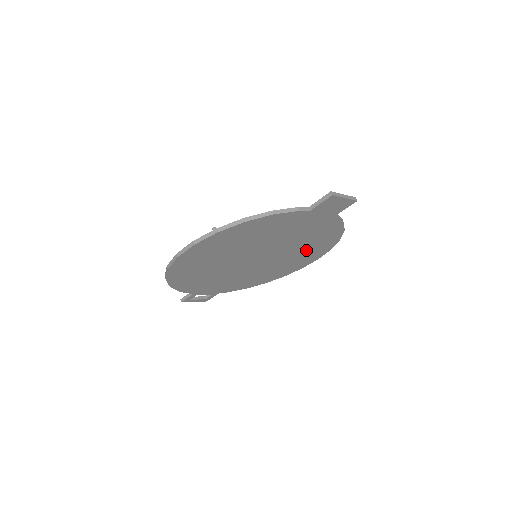
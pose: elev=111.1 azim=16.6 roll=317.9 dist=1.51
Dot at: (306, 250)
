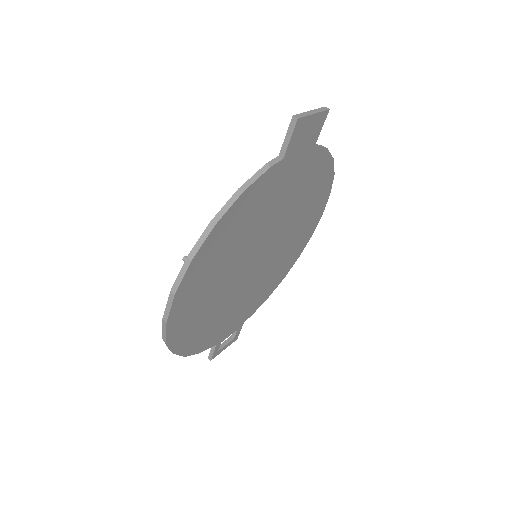
Dot at: (305, 211)
